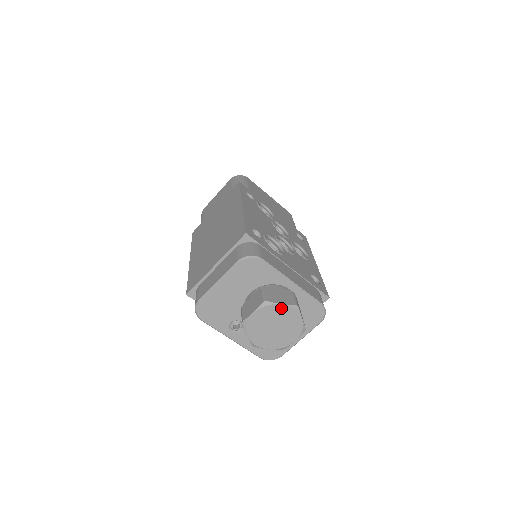
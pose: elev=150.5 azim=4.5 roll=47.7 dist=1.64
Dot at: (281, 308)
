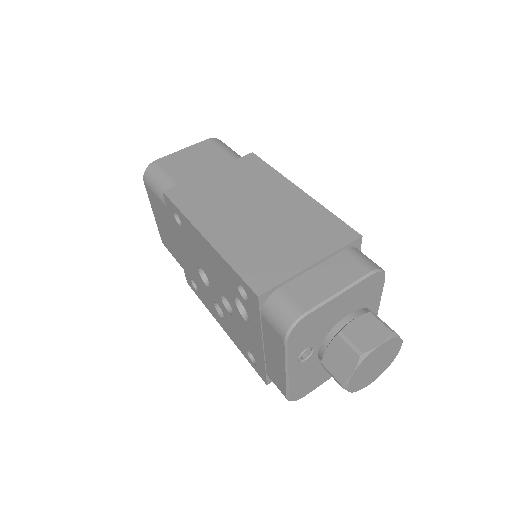
Dot at: (397, 343)
